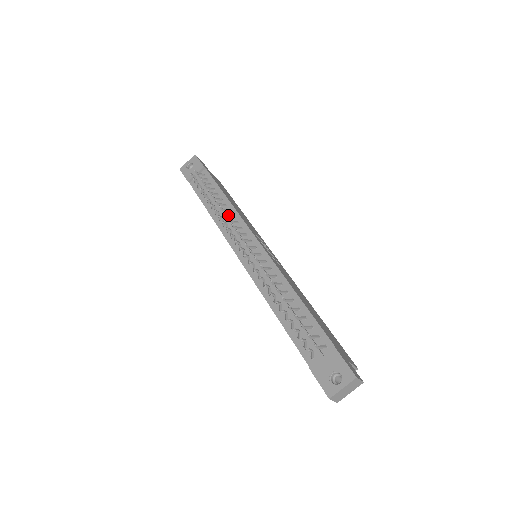
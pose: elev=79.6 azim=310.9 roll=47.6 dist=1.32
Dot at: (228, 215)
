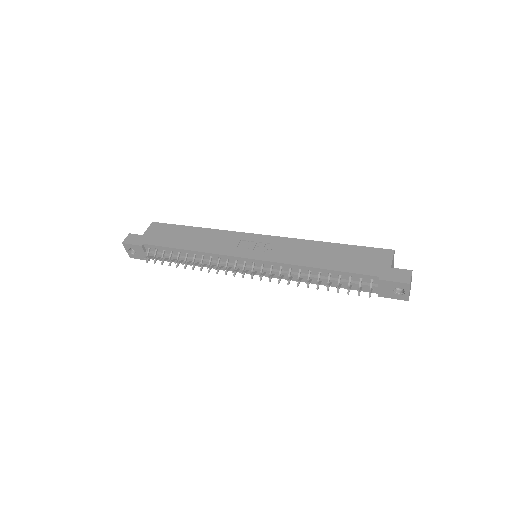
Dot at: (210, 263)
